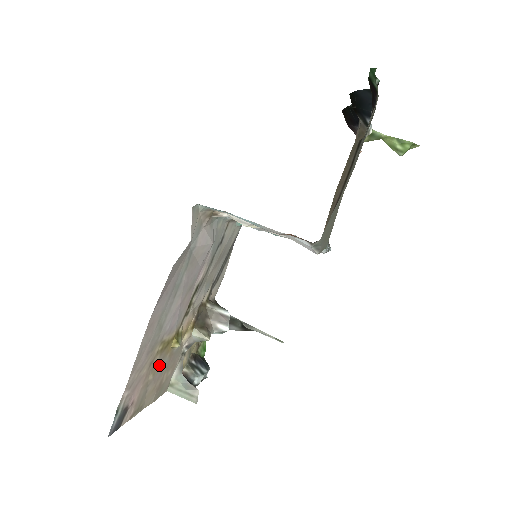
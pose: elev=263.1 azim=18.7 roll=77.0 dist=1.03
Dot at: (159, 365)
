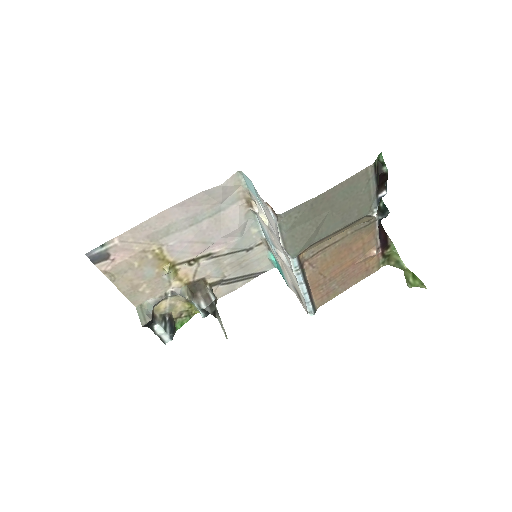
Dot at: (147, 266)
